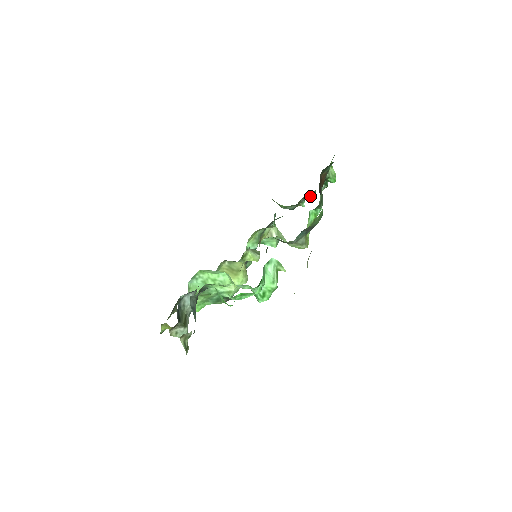
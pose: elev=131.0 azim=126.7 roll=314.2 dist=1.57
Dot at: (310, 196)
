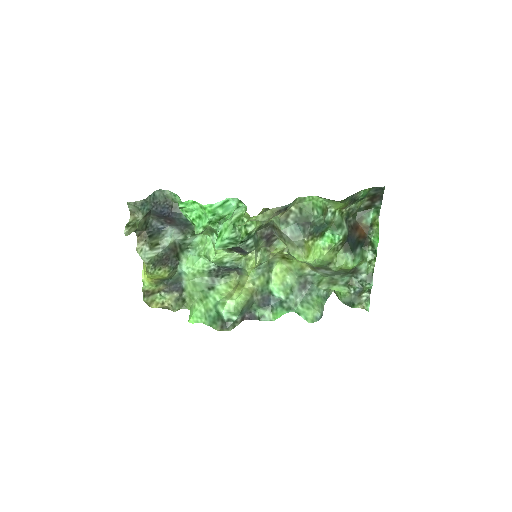
Dot at: (364, 277)
